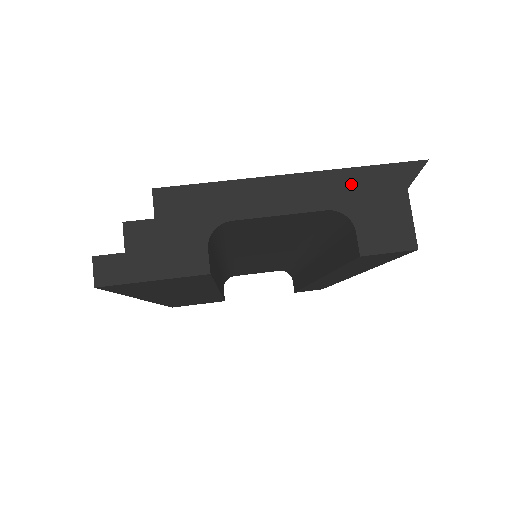
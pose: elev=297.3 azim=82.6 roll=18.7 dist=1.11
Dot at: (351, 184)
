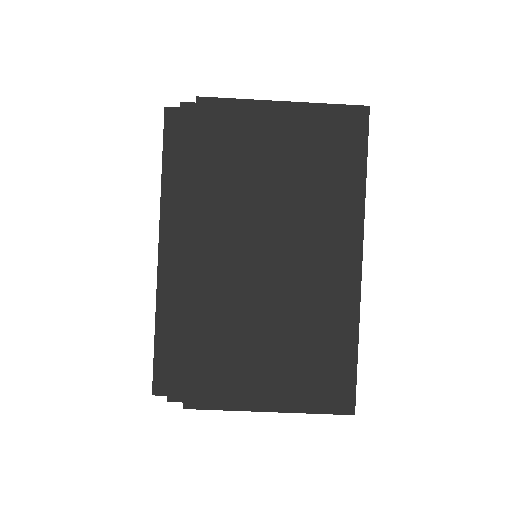
Dot at: occluded
